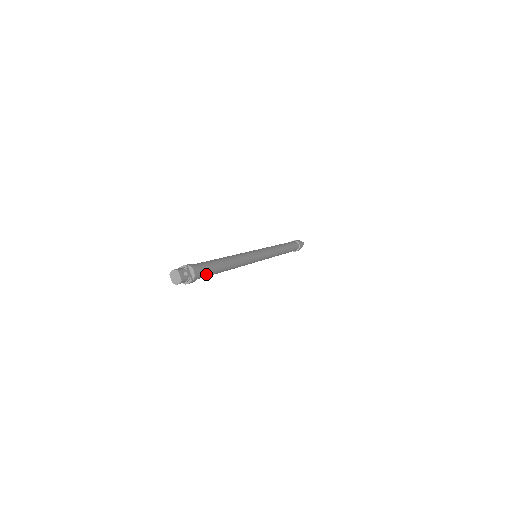
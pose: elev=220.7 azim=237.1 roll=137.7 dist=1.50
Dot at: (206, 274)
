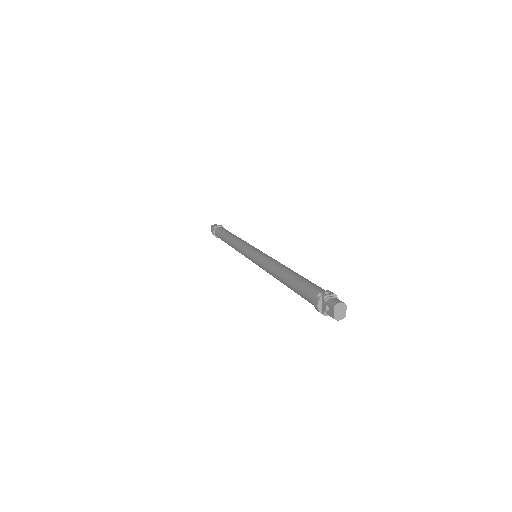
Dot at: occluded
